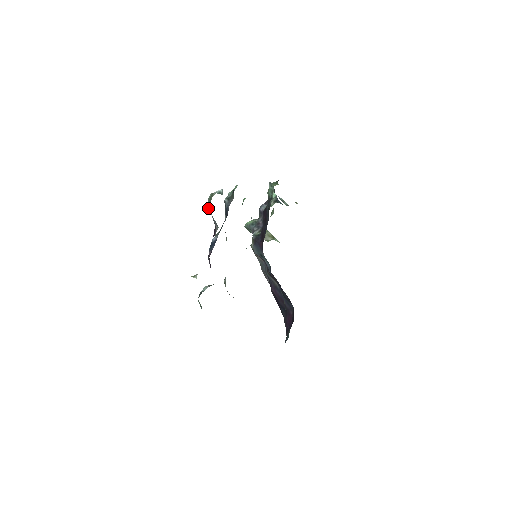
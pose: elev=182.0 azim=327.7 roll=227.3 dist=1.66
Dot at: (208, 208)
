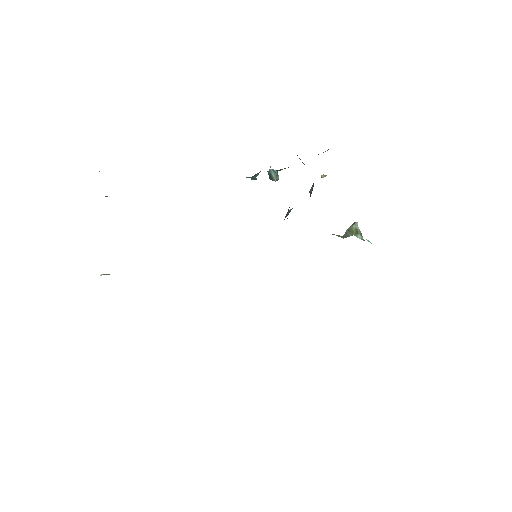
Dot at: occluded
